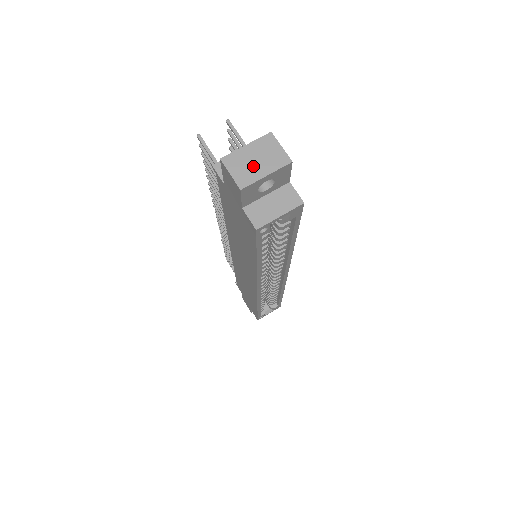
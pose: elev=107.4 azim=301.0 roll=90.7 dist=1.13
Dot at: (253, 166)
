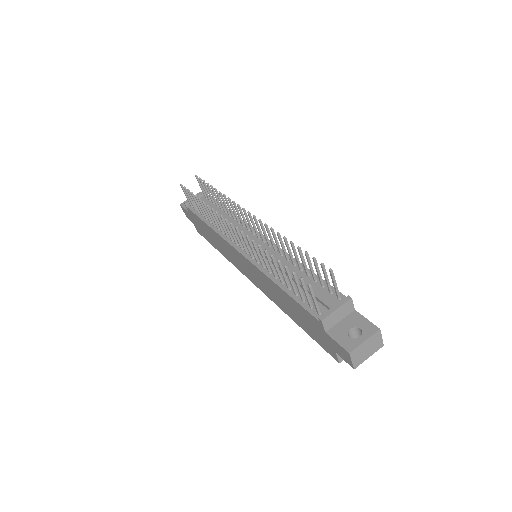
Dot at: (365, 354)
